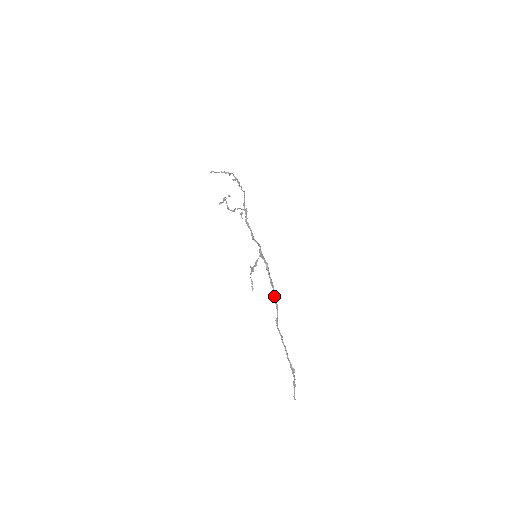
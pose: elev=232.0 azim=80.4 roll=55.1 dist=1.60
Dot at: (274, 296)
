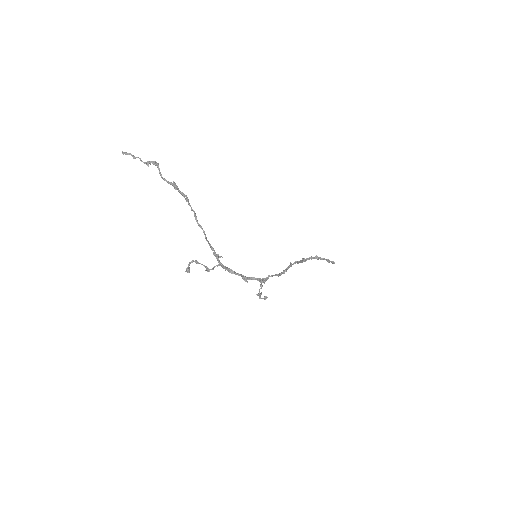
Dot at: (291, 265)
